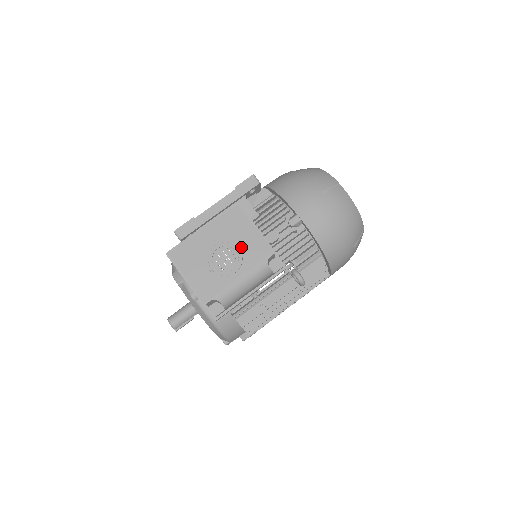
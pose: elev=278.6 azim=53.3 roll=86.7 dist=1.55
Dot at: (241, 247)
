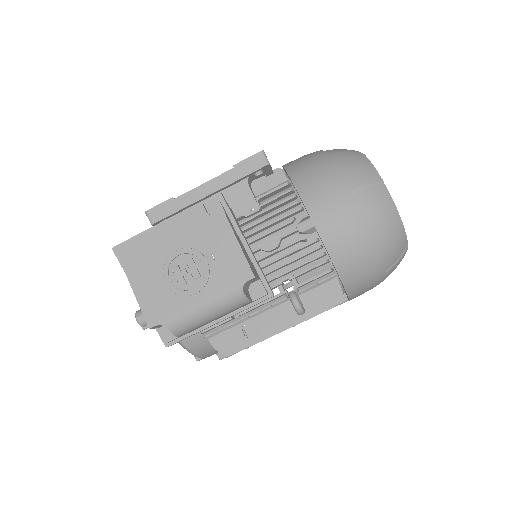
Dot at: (210, 259)
